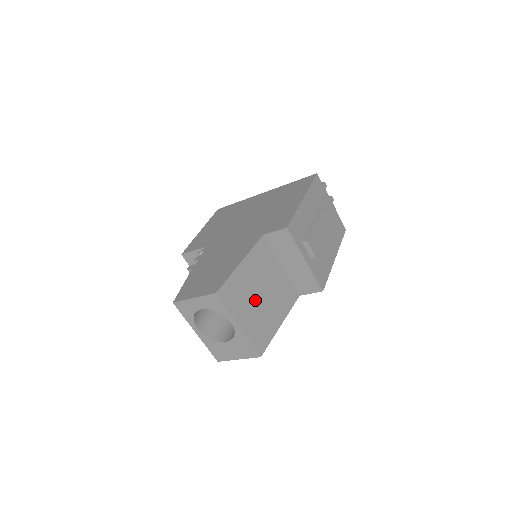
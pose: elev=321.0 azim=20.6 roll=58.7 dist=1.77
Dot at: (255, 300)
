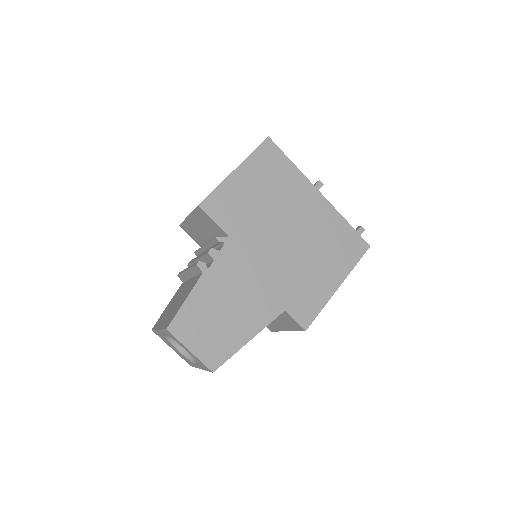
Dot at: occluded
